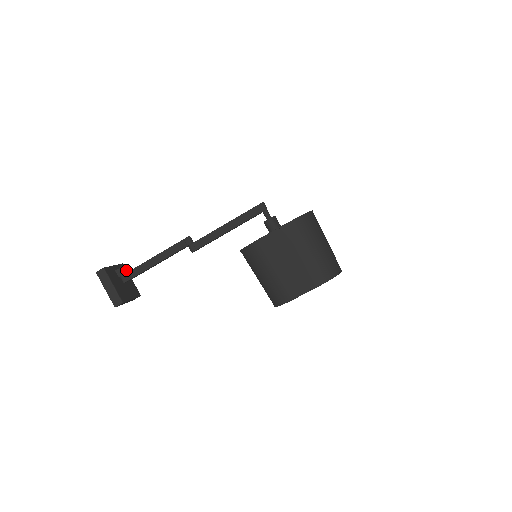
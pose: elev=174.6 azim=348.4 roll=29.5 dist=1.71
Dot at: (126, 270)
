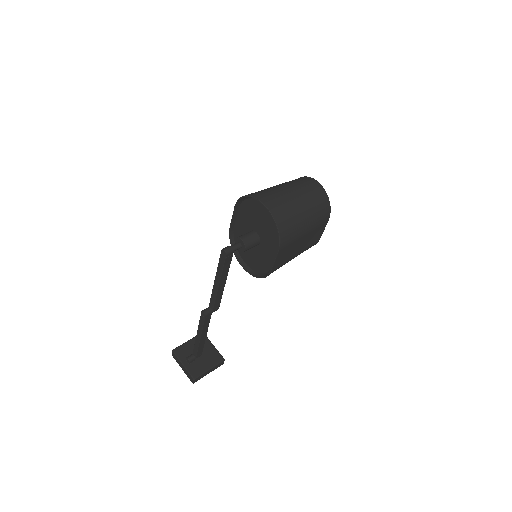
Dot at: (179, 348)
